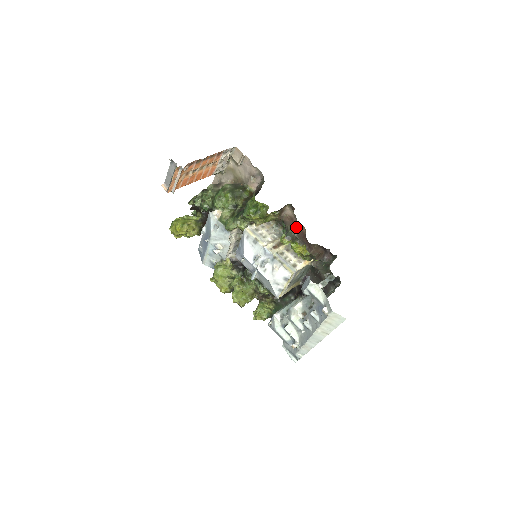
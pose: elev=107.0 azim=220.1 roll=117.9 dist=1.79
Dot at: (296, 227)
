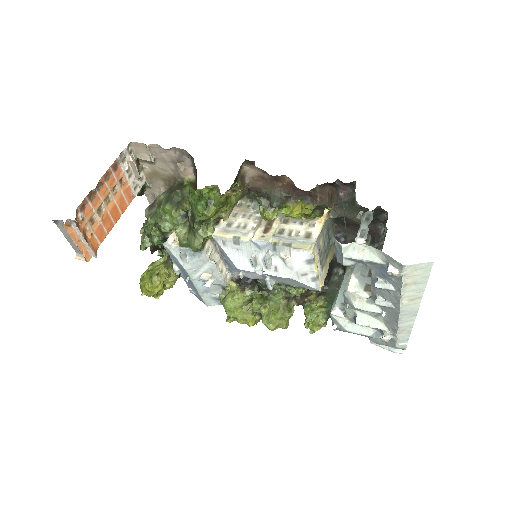
Dot at: (275, 184)
